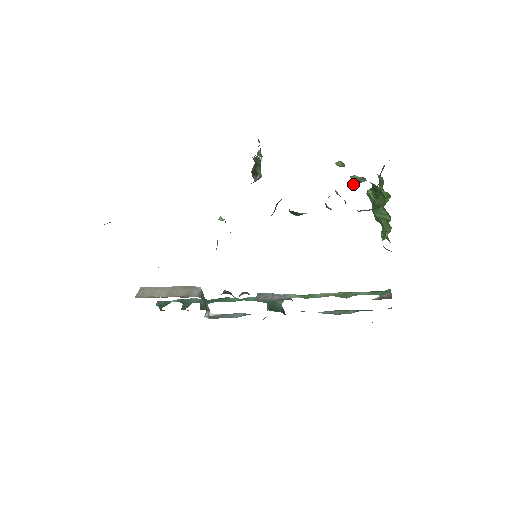
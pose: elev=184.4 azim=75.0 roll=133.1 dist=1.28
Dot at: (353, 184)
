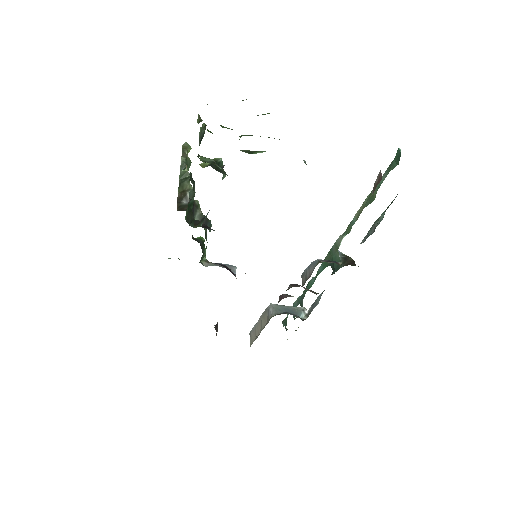
Dot at: occluded
